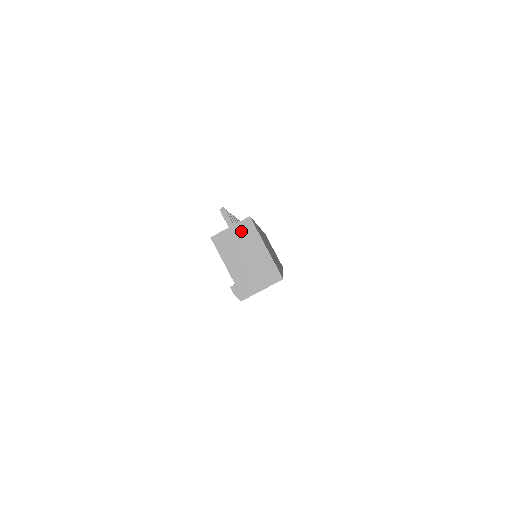
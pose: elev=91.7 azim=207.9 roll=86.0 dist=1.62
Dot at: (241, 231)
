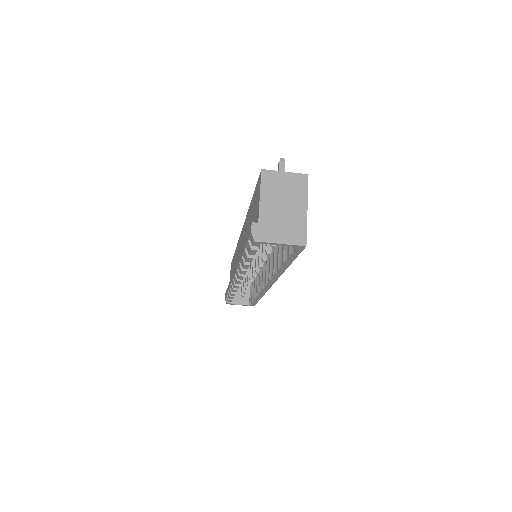
Dot at: (293, 181)
